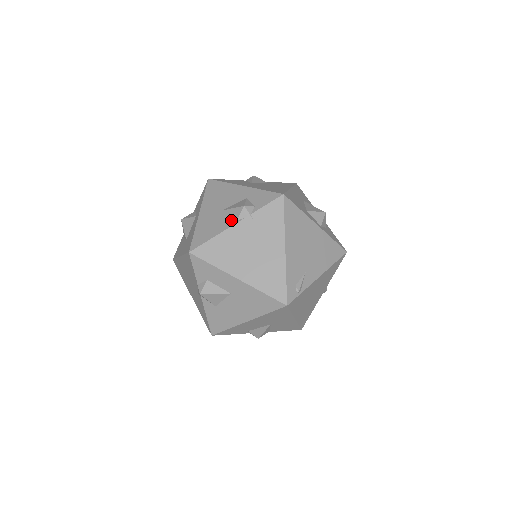
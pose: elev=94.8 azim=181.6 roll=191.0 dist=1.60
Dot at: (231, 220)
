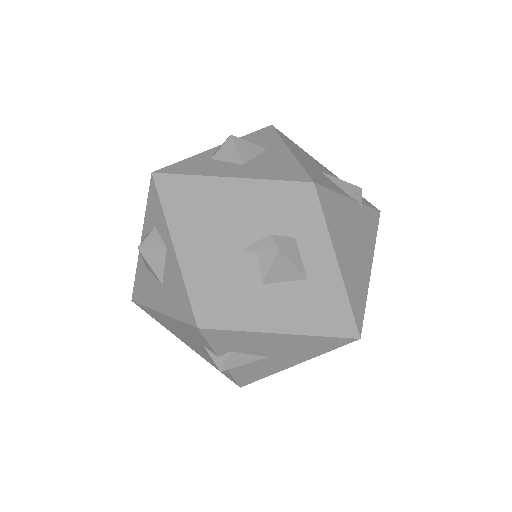
Dot at: (343, 191)
